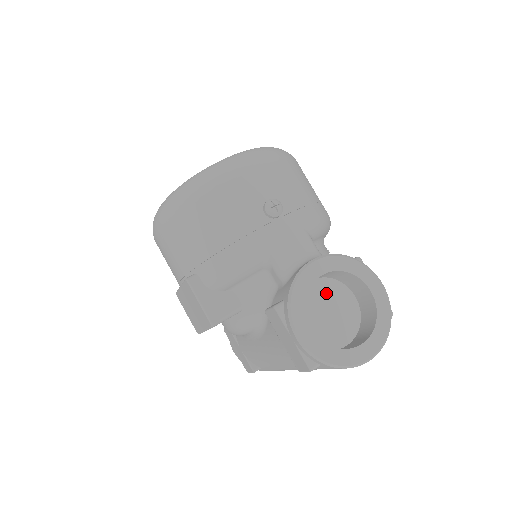
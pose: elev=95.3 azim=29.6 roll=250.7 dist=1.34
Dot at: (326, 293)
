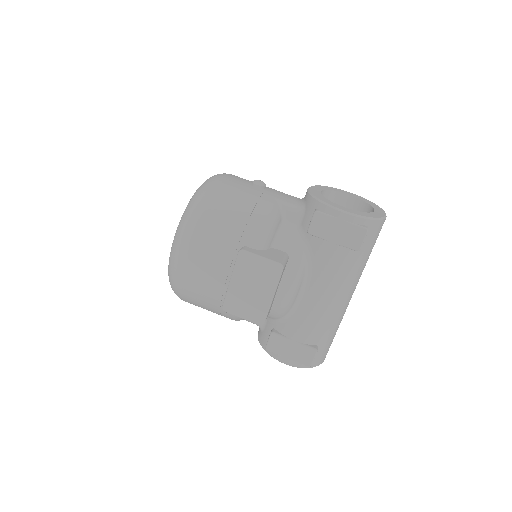
Dot at: occluded
